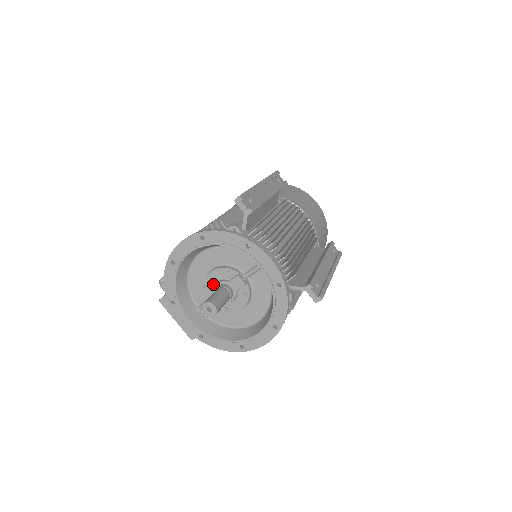
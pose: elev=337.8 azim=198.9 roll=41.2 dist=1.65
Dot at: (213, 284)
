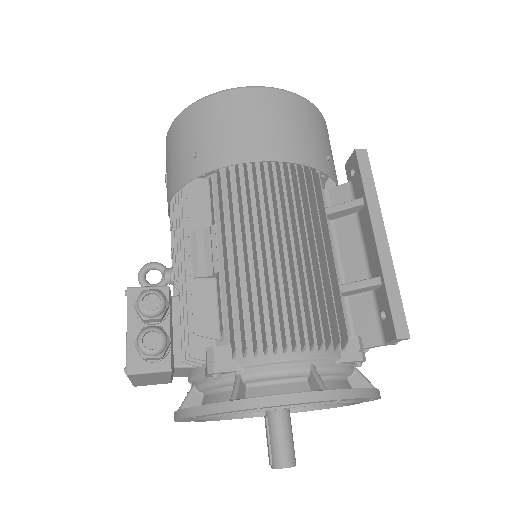
Dot at: occluded
